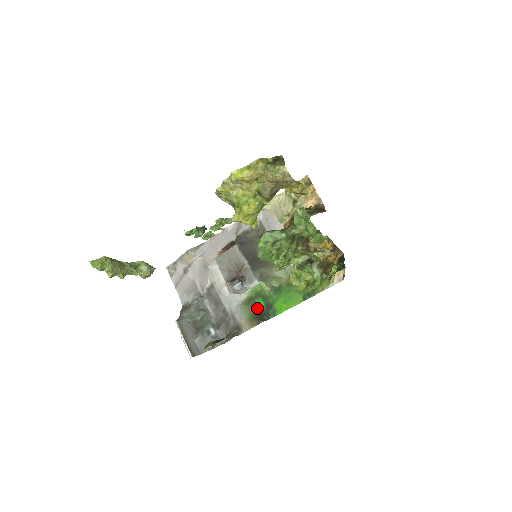
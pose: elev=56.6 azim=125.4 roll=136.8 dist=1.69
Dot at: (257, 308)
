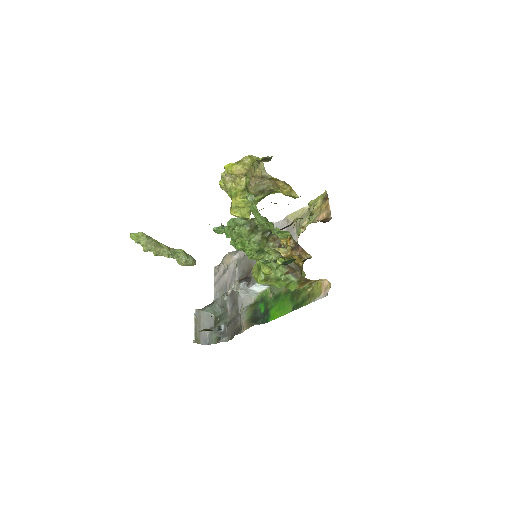
Dot at: (257, 312)
